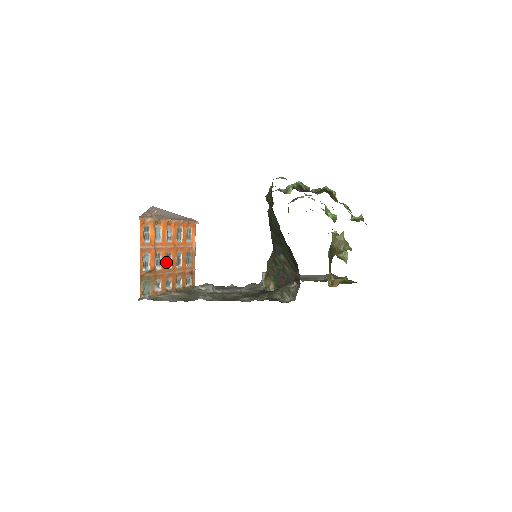
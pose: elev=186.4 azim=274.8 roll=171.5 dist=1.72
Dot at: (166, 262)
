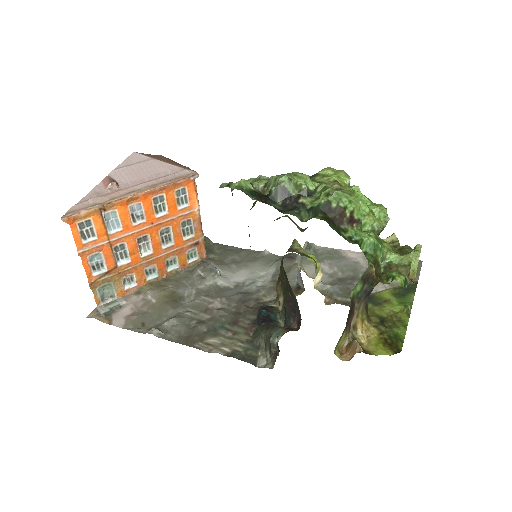
Dot at: (141, 248)
